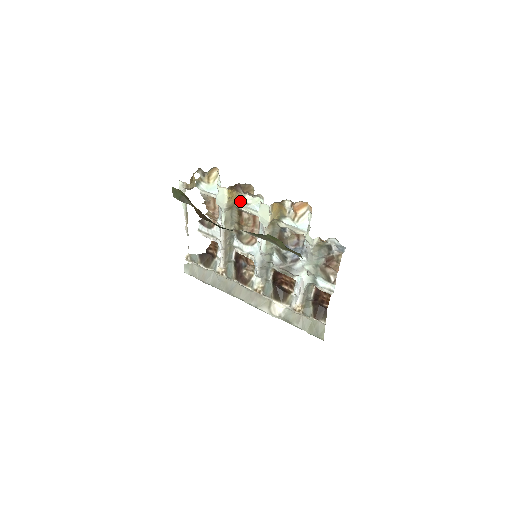
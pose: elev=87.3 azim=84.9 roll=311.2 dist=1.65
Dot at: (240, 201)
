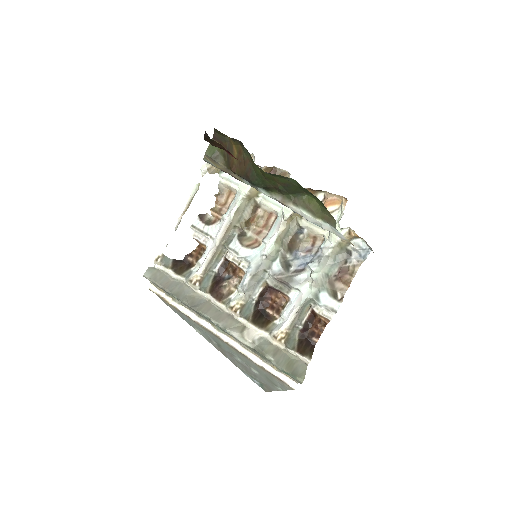
Dot at: occluded
